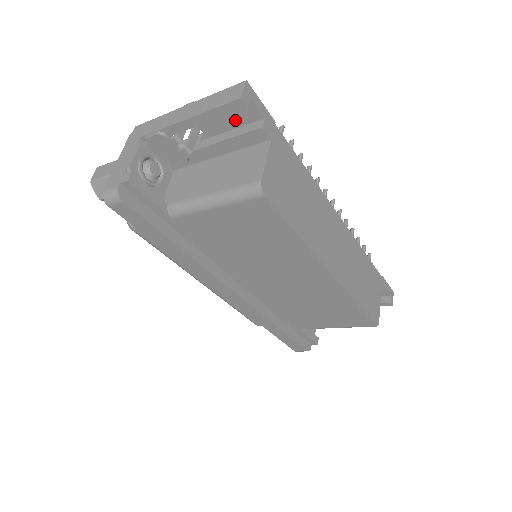
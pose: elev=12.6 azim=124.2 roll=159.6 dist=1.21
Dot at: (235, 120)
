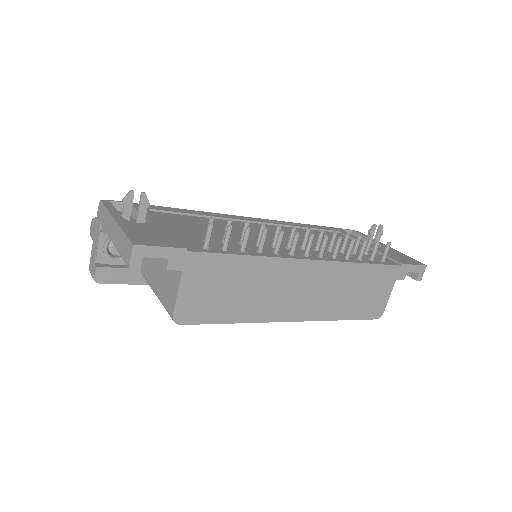
Dot at: occluded
